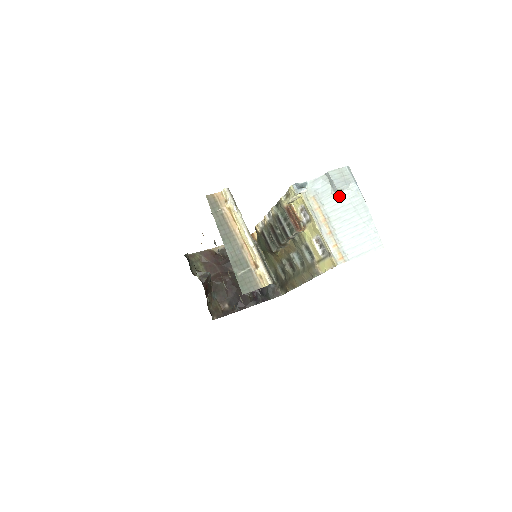
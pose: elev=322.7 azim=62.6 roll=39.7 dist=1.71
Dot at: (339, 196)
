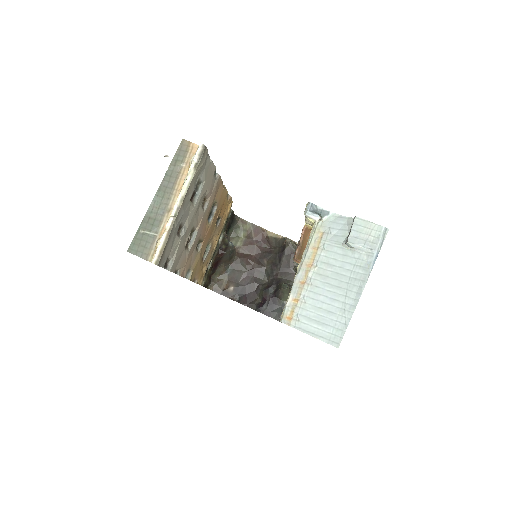
Dot at: (347, 253)
